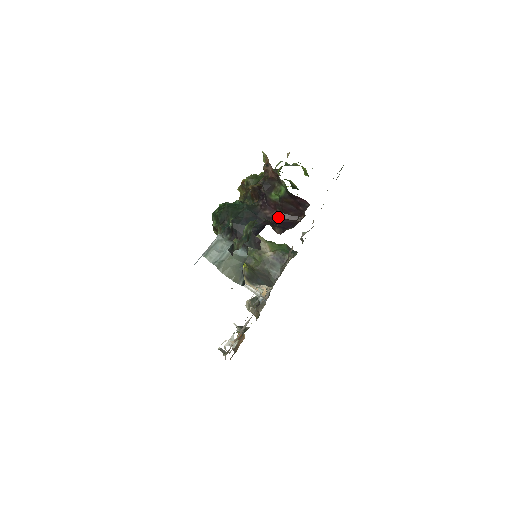
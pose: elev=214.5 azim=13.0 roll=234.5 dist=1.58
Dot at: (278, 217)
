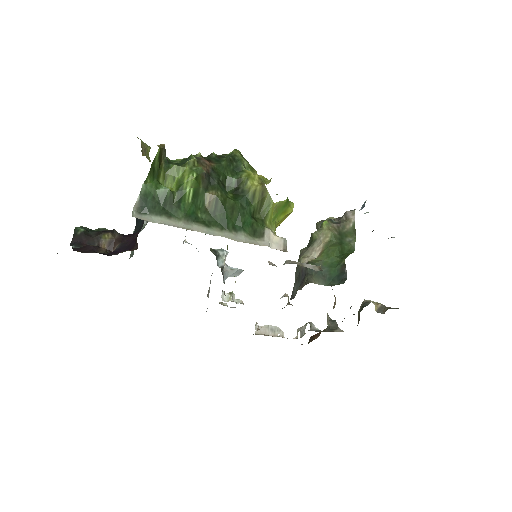
Dot at: occluded
